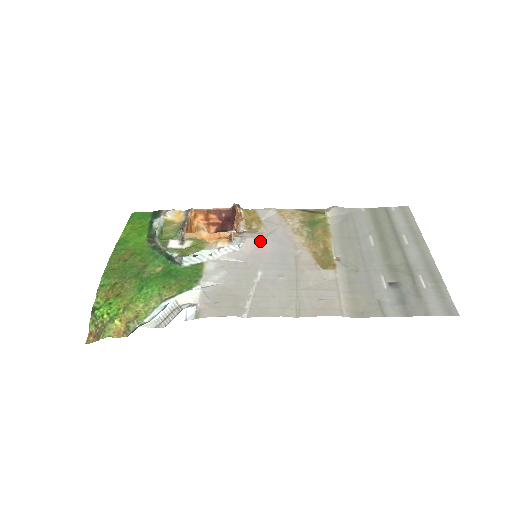
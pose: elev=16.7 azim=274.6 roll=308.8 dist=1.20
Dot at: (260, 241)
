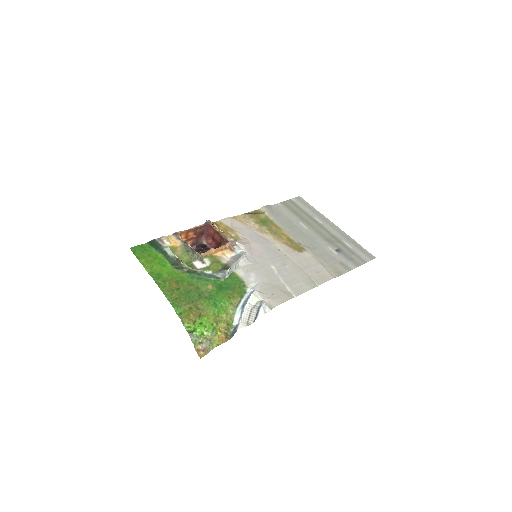
Dot at: (250, 245)
